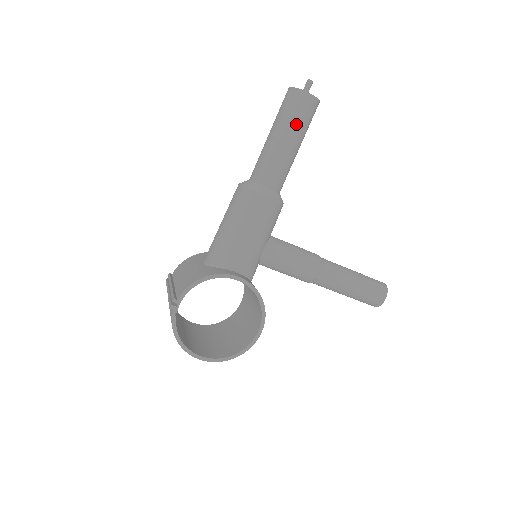
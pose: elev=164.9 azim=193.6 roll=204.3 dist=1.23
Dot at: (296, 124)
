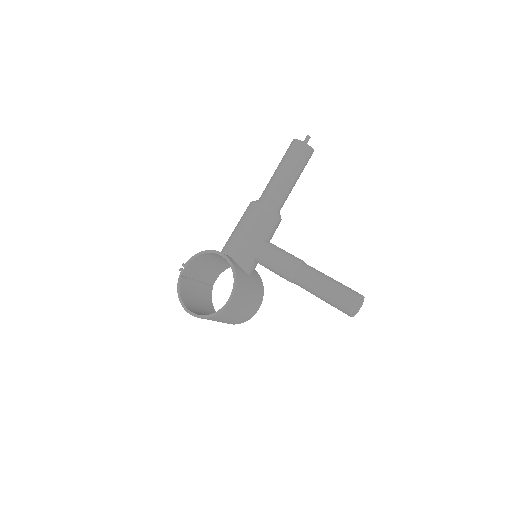
Dot at: (288, 160)
